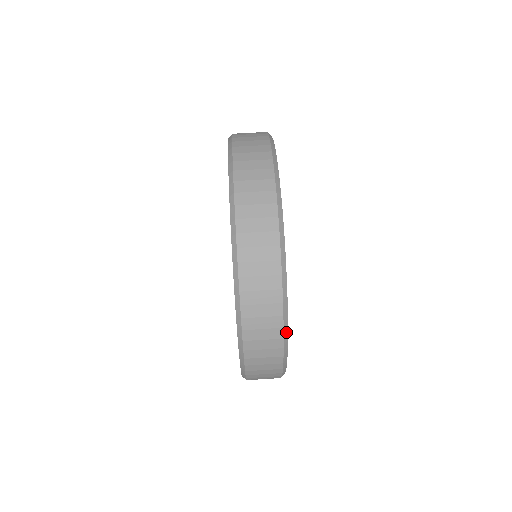
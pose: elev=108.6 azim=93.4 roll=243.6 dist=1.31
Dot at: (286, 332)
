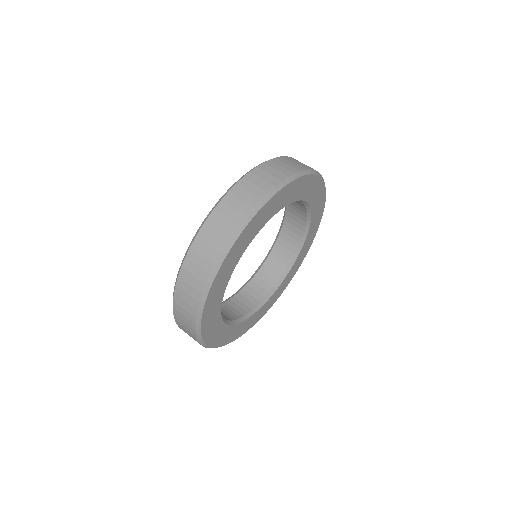
Dot at: (239, 233)
